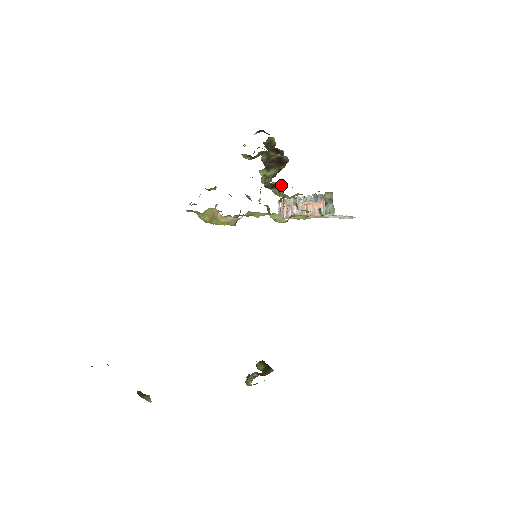
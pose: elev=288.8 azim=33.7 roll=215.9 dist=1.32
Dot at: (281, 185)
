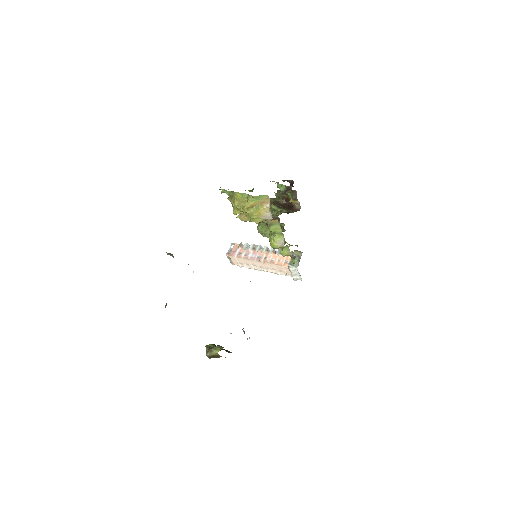
Dot at: (283, 223)
